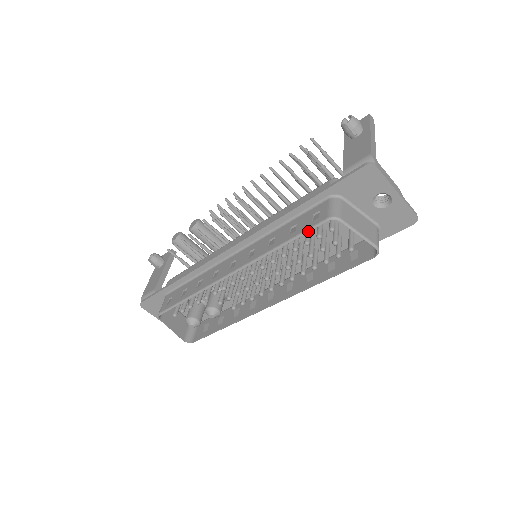
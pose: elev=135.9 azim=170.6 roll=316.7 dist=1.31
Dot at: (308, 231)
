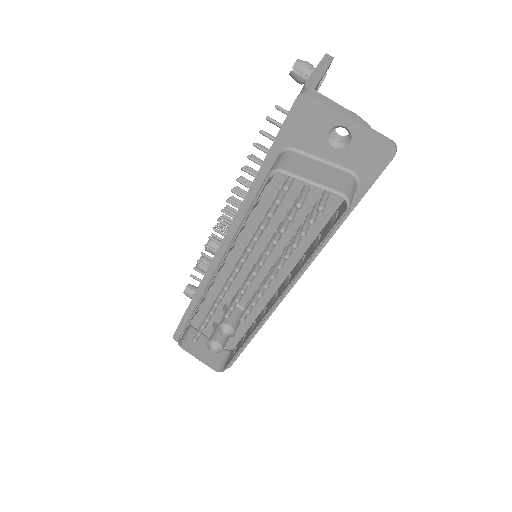
Dot at: (257, 197)
